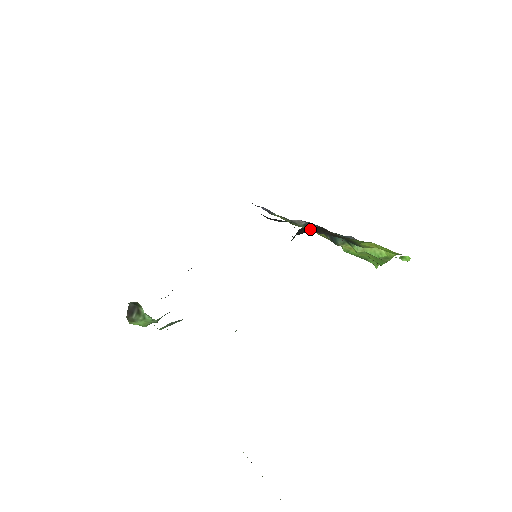
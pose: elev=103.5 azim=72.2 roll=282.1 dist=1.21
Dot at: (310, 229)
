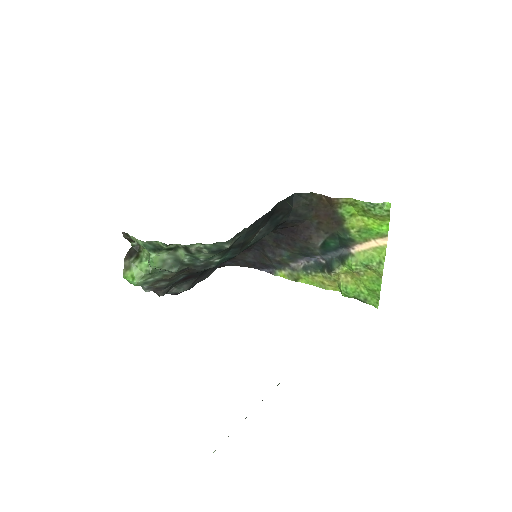
Dot at: (303, 204)
